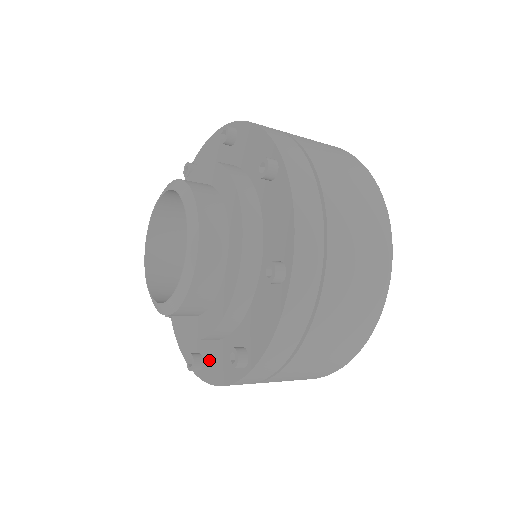
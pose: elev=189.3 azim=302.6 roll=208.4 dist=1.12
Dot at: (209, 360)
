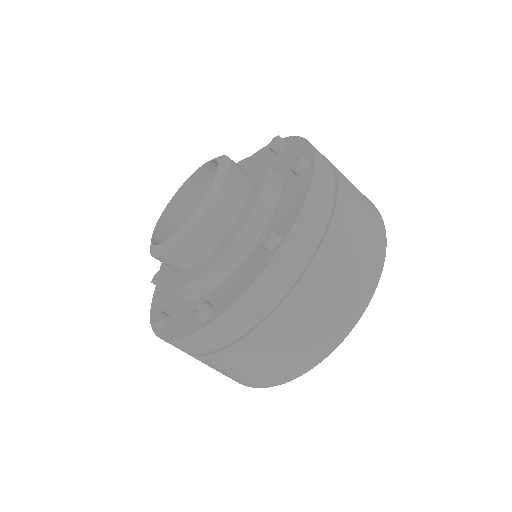
Dot at: (224, 295)
